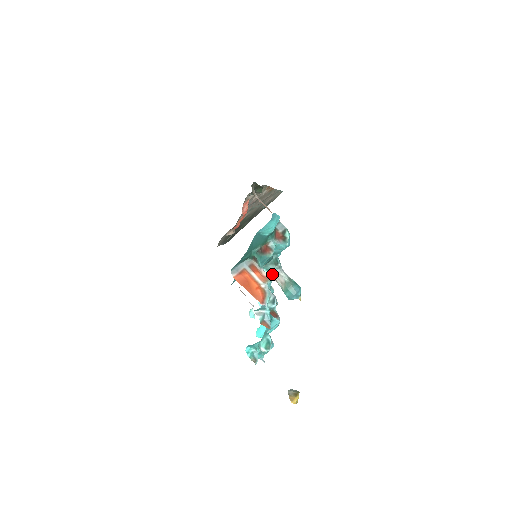
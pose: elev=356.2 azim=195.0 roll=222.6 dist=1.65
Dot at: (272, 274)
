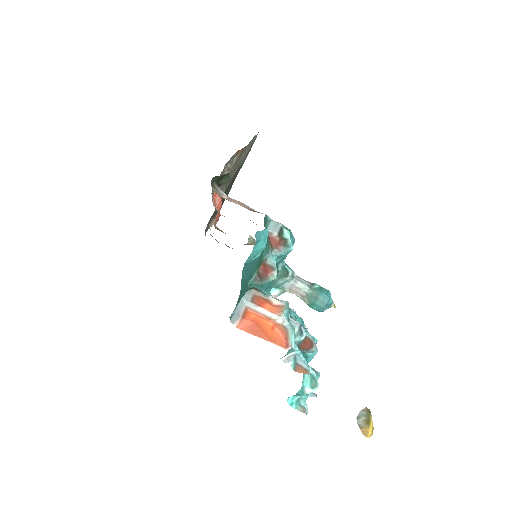
Dot at: (285, 289)
